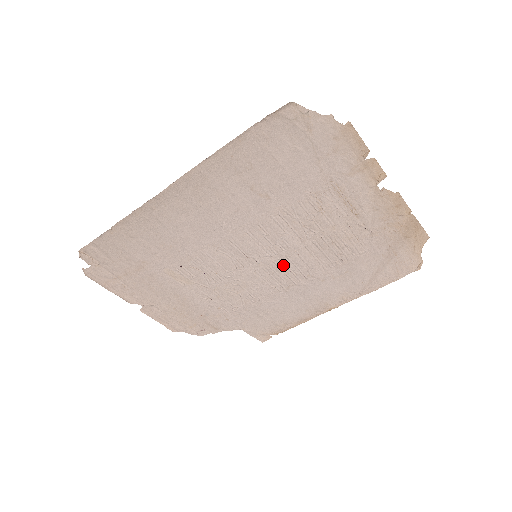
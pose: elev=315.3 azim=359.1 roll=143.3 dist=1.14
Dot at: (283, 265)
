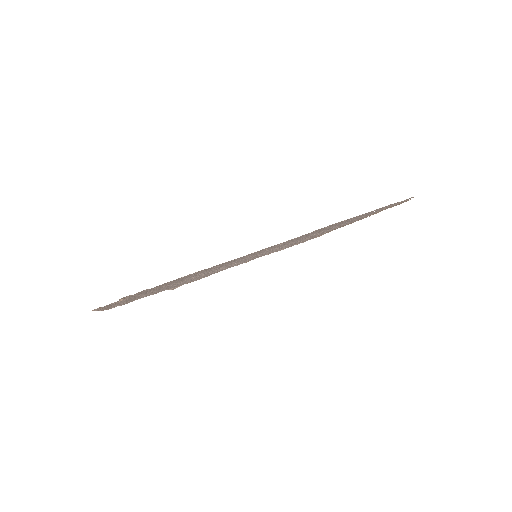
Dot at: occluded
